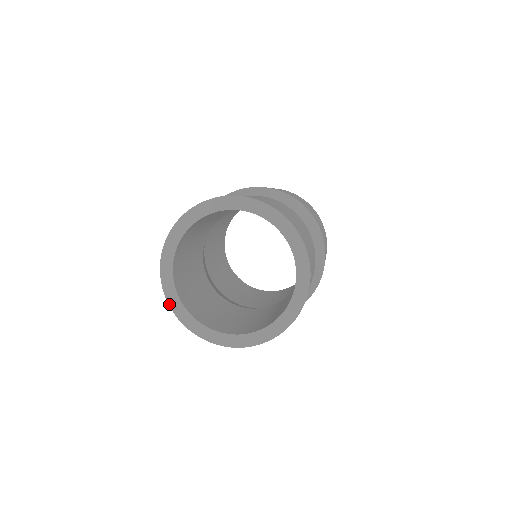
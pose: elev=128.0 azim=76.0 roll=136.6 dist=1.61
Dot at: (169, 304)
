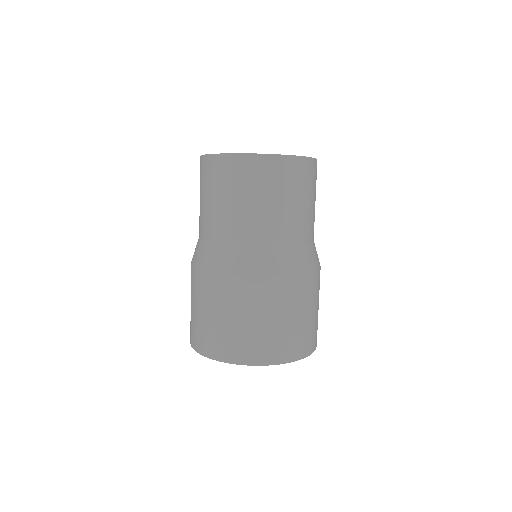
Dot at: occluded
